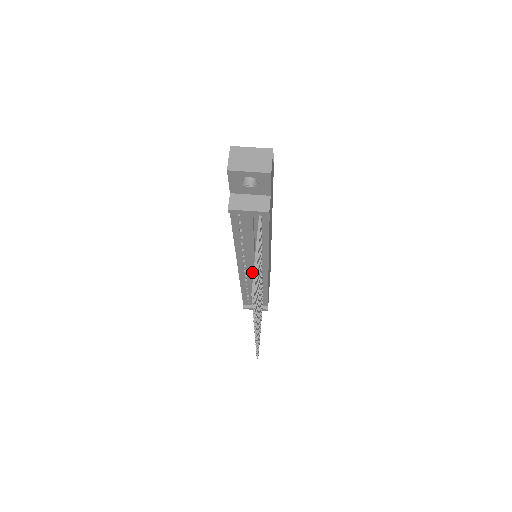
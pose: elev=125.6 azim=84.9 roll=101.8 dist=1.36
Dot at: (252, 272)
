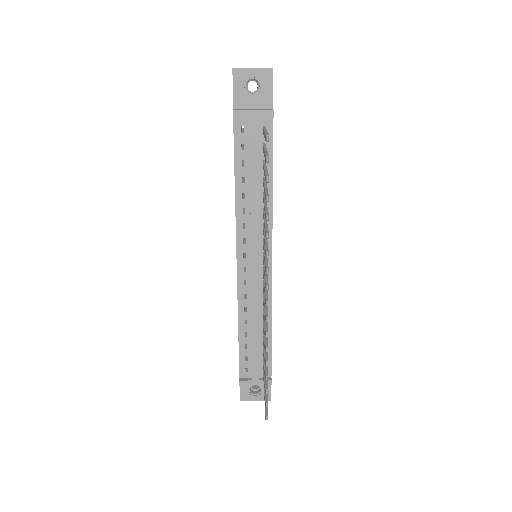
Dot at: (254, 261)
